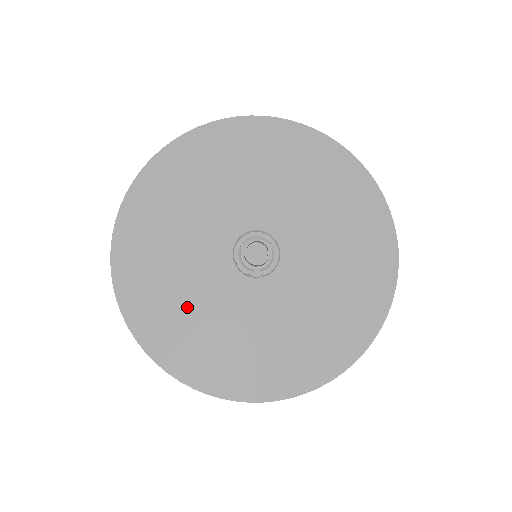
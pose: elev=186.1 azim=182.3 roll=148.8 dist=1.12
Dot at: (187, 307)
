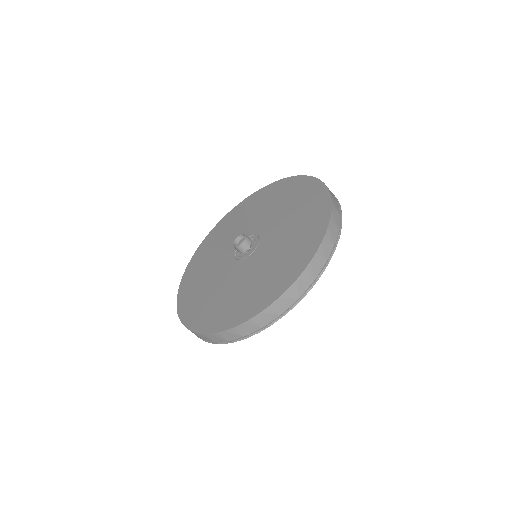
Dot at: (204, 278)
